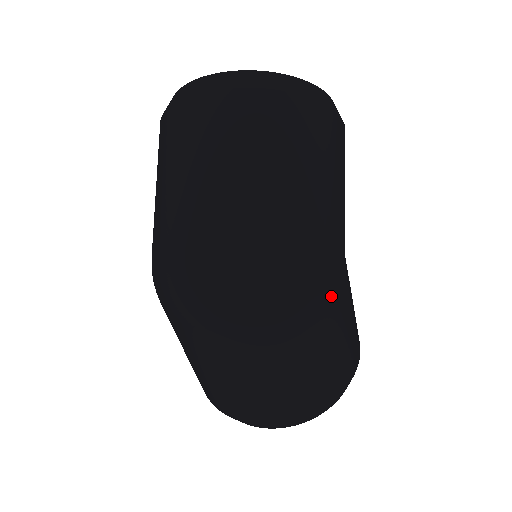
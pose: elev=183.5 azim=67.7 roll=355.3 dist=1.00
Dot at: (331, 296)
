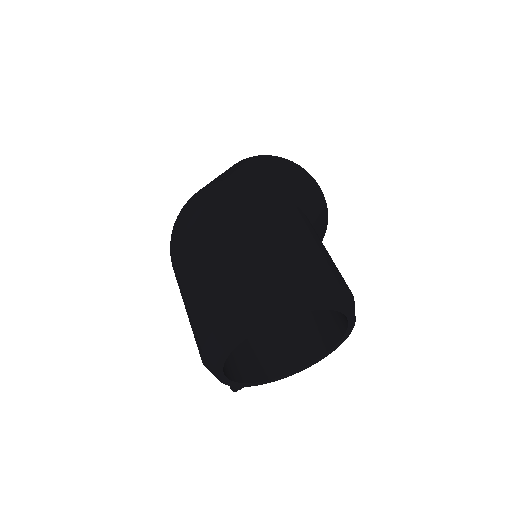
Dot at: (265, 202)
